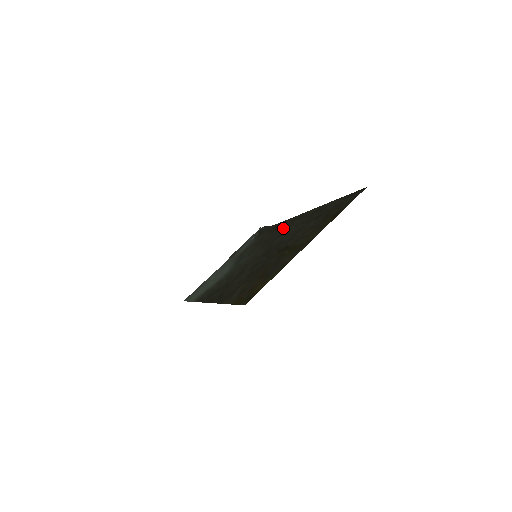
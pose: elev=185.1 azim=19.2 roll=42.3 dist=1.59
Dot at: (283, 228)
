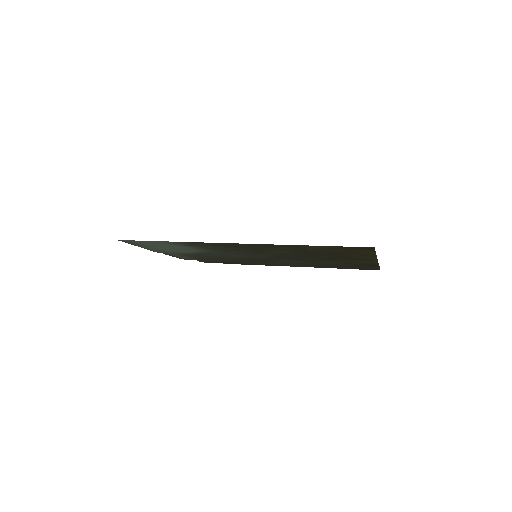
Dot at: (259, 262)
